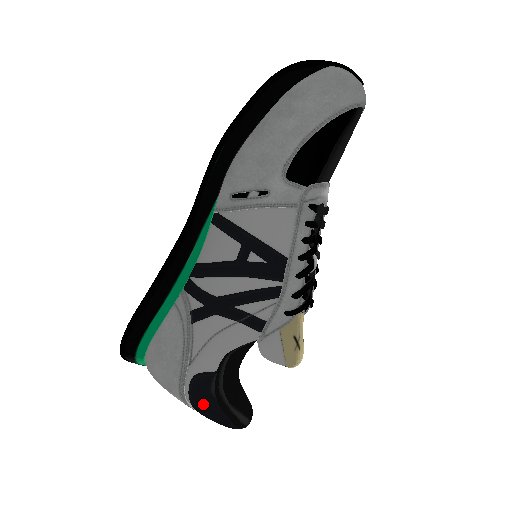
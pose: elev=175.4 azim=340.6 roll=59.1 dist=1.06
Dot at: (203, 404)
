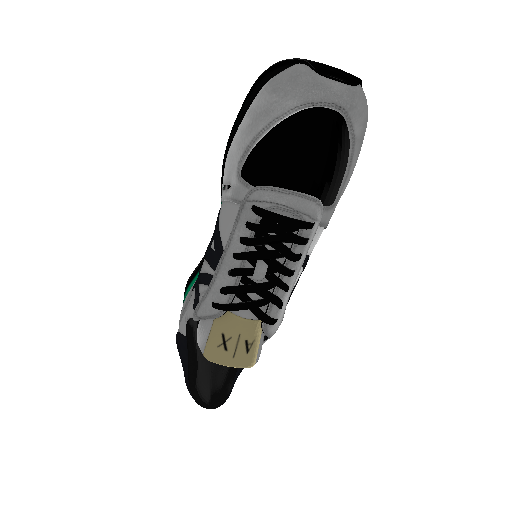
Dot at: (181, 362)
